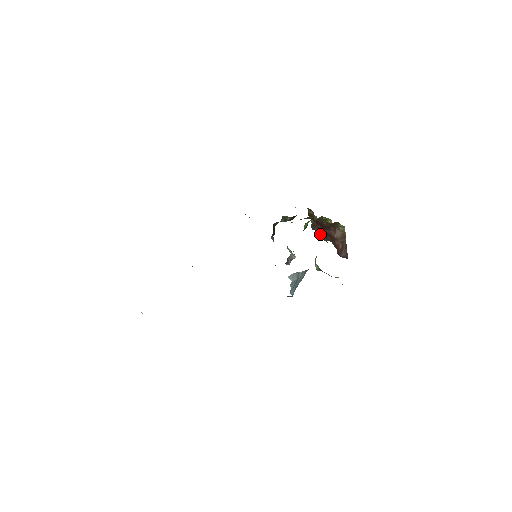
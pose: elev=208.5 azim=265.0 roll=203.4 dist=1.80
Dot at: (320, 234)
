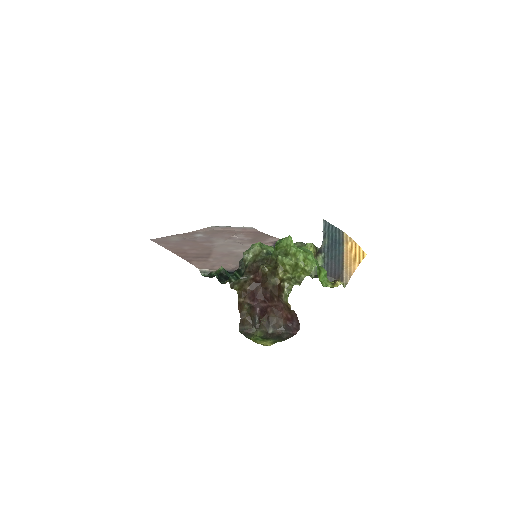
Dot at: (262, 311)
